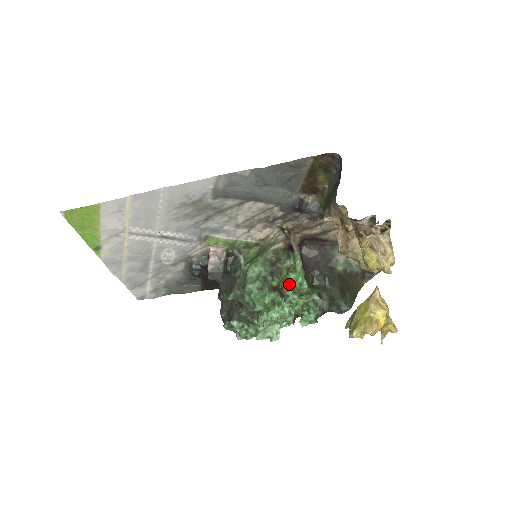
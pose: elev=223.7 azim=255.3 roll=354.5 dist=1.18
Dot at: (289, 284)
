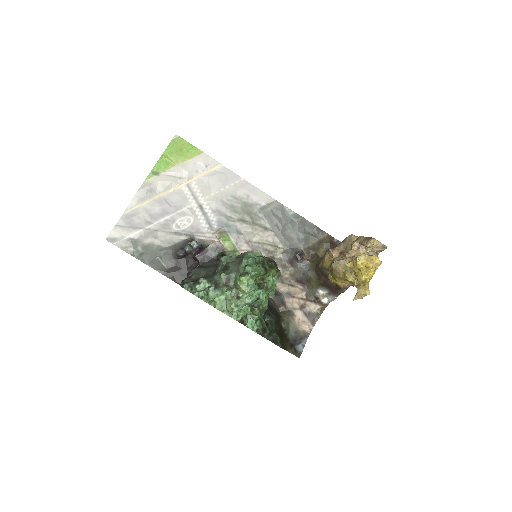
Dot at: (268, 283)
